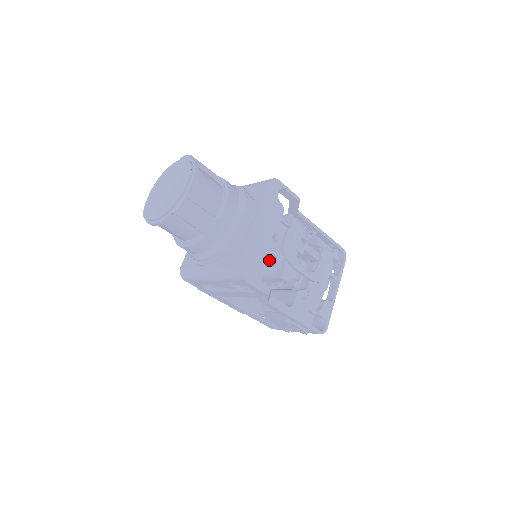
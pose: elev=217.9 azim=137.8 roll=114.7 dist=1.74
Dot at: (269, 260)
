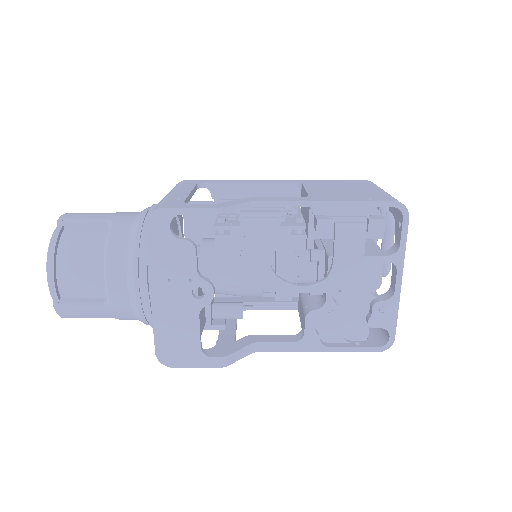
Dot at: (241, 289)
